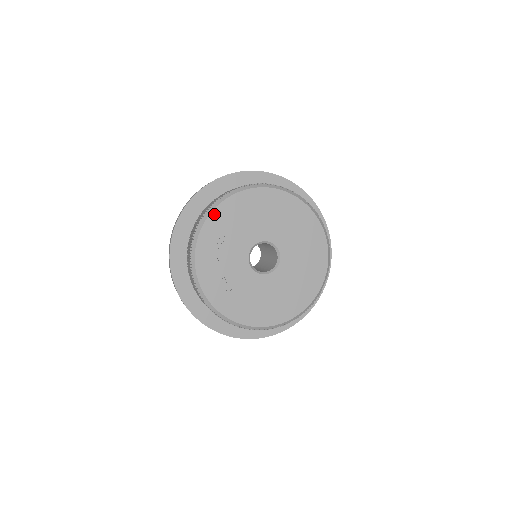
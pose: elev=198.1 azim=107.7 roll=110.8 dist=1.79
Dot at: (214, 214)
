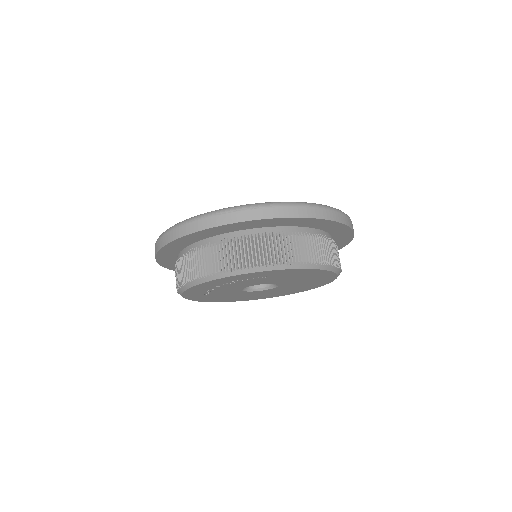
Dot at: (247, 274)
